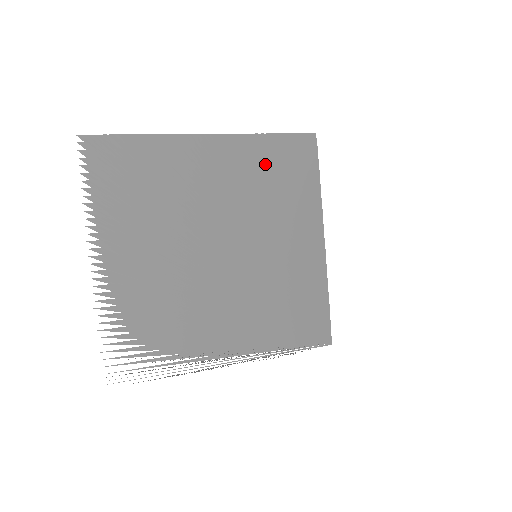
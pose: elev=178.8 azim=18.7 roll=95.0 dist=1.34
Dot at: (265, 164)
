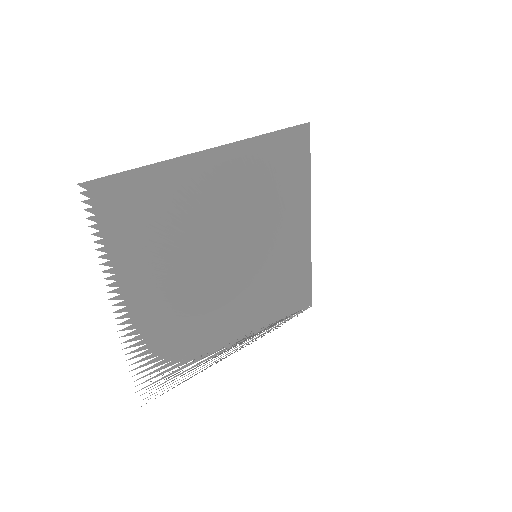
Dot at: (264, 166)
